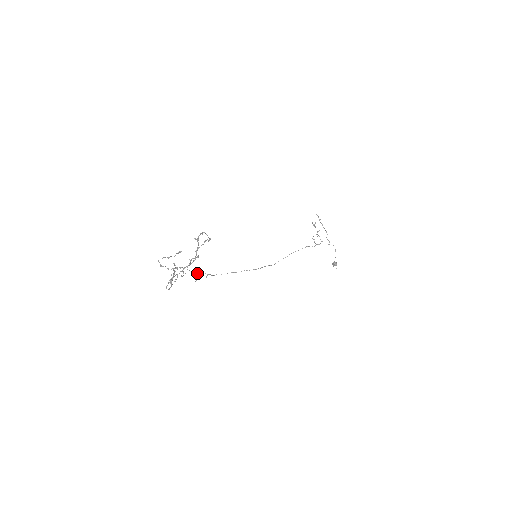
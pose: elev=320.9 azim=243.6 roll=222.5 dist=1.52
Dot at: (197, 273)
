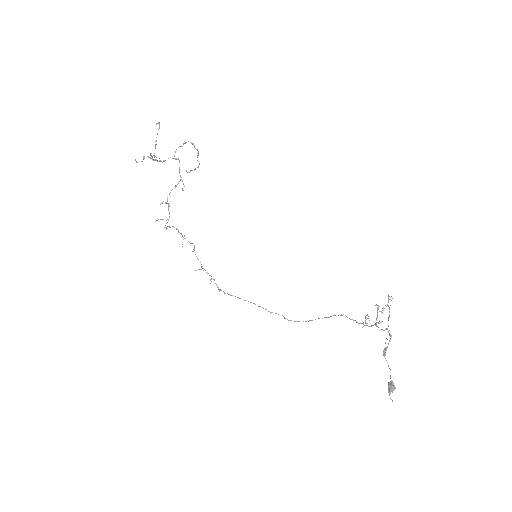
Dot at: (205, 270)
